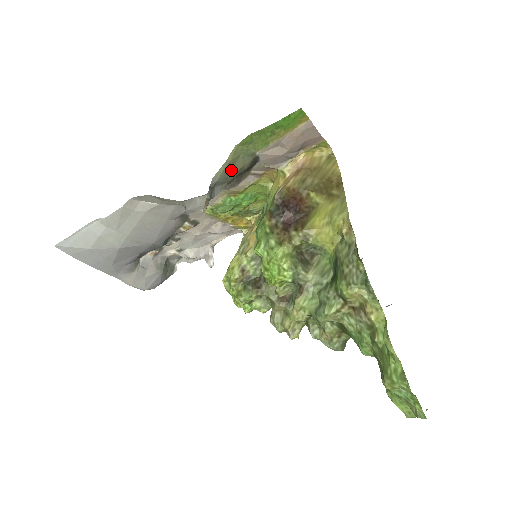
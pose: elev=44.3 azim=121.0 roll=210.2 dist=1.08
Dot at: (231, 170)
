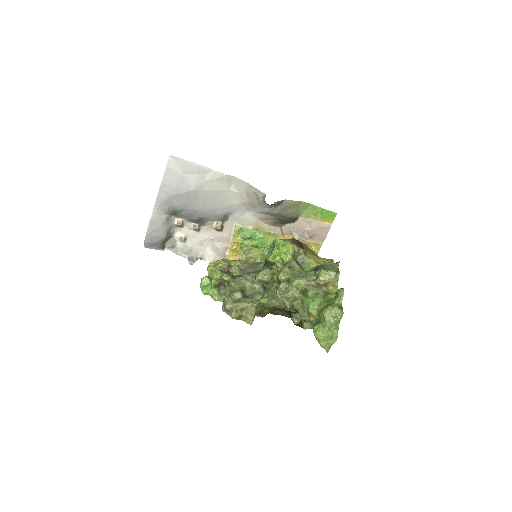
Dot at: (289, 209)
